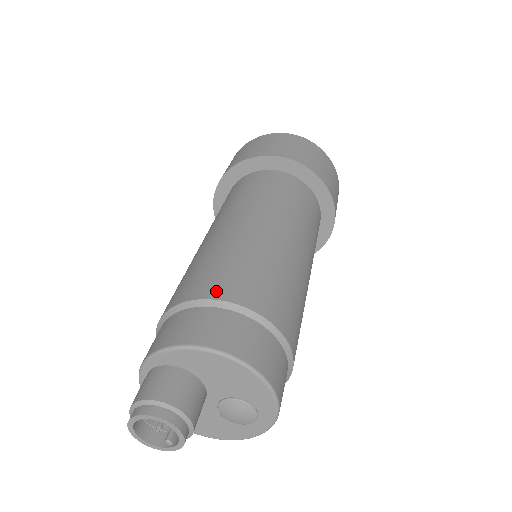
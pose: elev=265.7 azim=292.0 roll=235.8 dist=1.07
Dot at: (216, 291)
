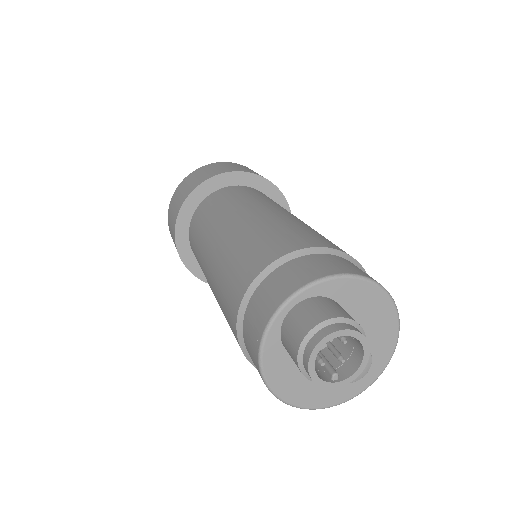
Dot at: (334, 246)
